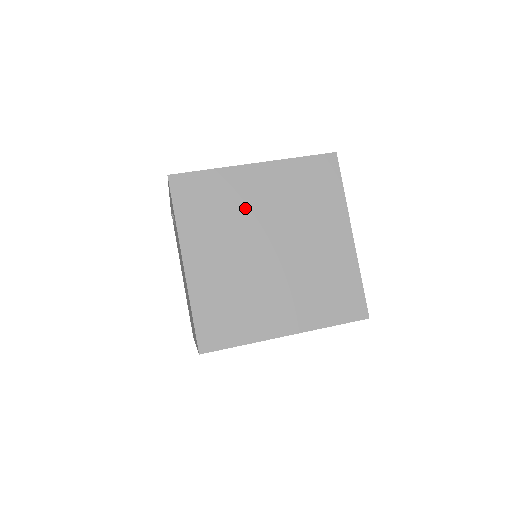
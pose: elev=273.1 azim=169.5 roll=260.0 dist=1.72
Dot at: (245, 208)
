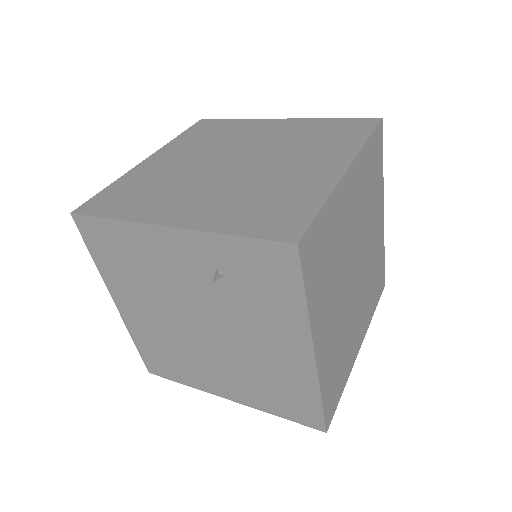
Dot at: (344, 238)
